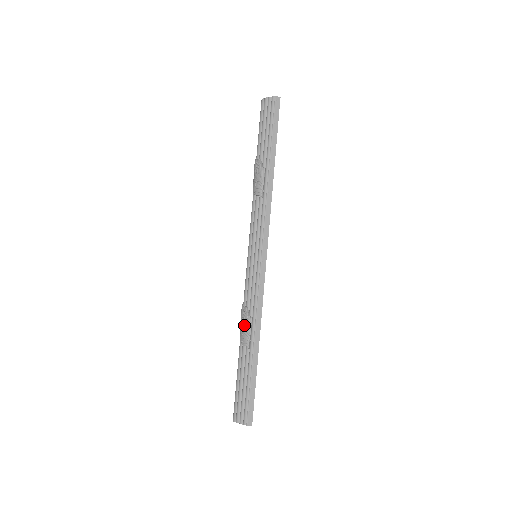
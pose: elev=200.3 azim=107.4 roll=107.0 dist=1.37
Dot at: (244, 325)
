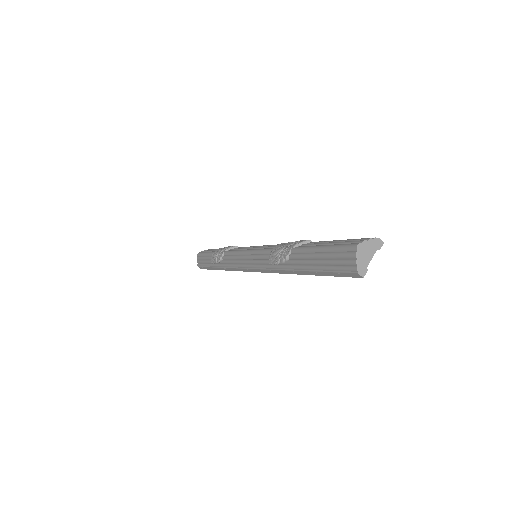
Dot at: (289, 243)
